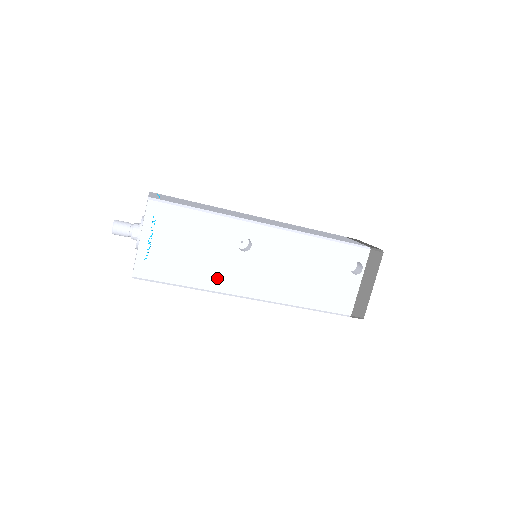
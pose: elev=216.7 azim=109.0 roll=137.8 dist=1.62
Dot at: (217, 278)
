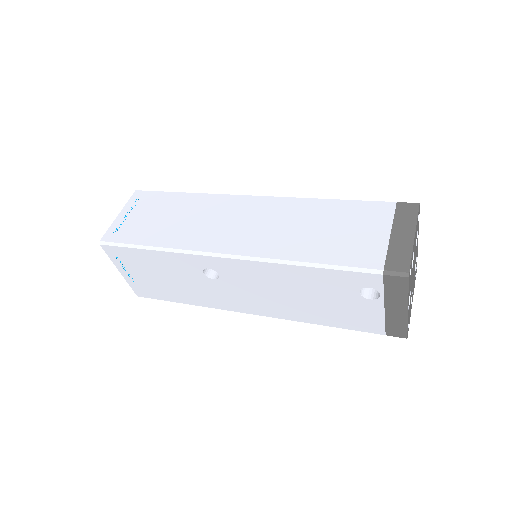
Dot at: (205, 299)
